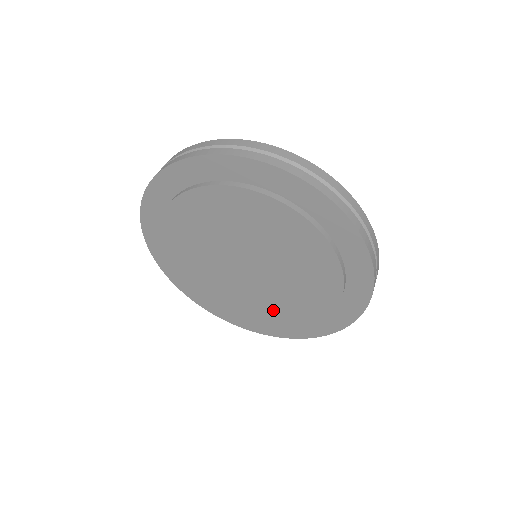
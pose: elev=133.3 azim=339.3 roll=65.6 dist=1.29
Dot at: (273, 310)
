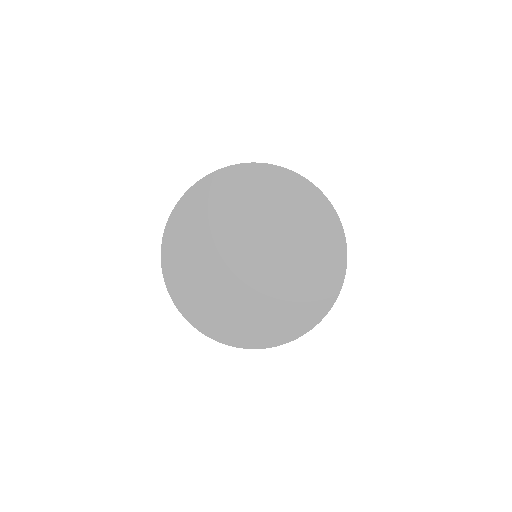
Dot at: (288, 294)
